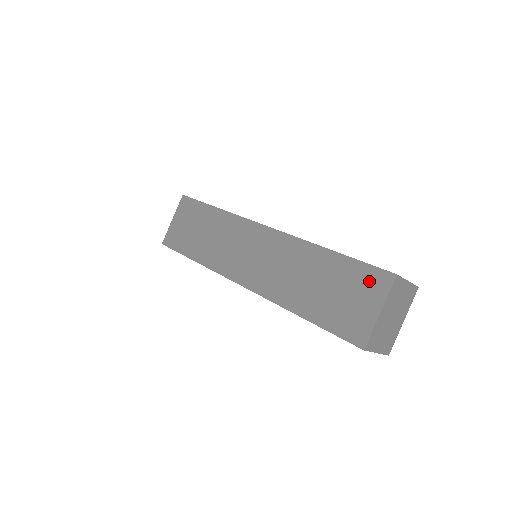
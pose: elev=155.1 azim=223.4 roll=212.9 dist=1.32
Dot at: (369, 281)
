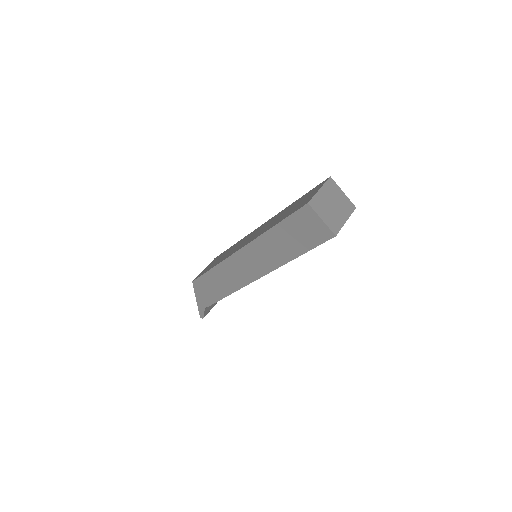
Dot at: (315, 189)
